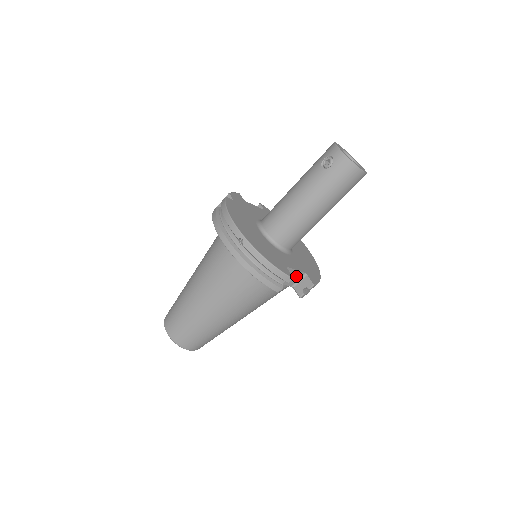
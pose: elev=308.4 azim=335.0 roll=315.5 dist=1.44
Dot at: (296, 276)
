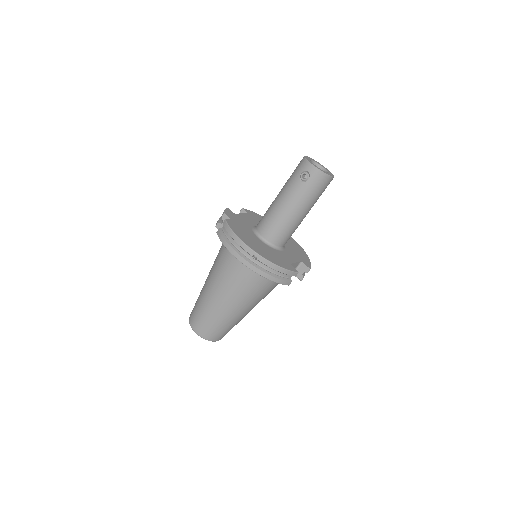
Dot at: (295, 266)
